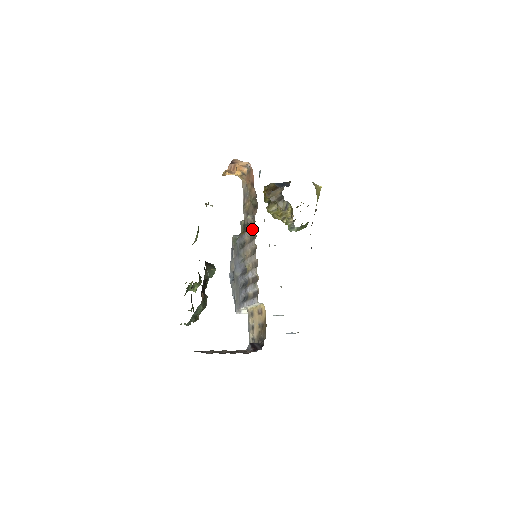
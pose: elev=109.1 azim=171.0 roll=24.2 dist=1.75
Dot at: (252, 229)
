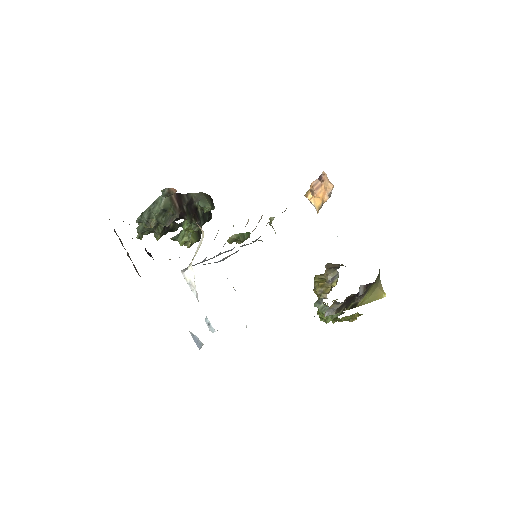
Dot at: occluded
